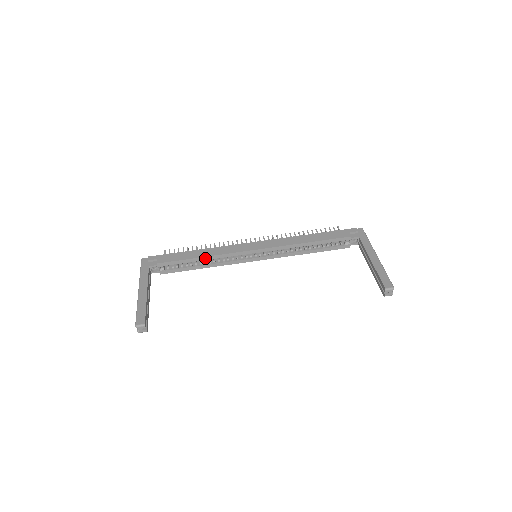
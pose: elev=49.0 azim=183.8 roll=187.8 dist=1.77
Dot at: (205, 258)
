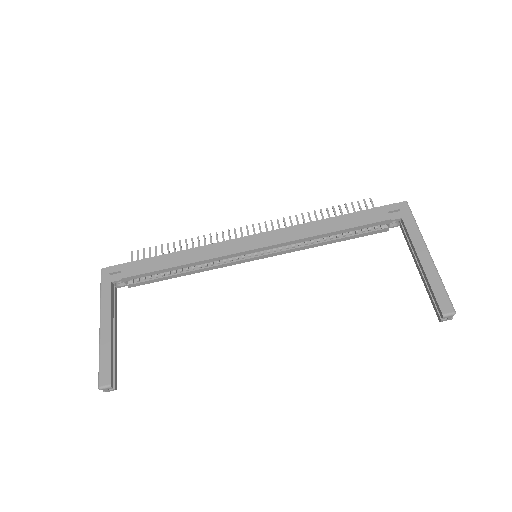
Dot at: (186, 265)
